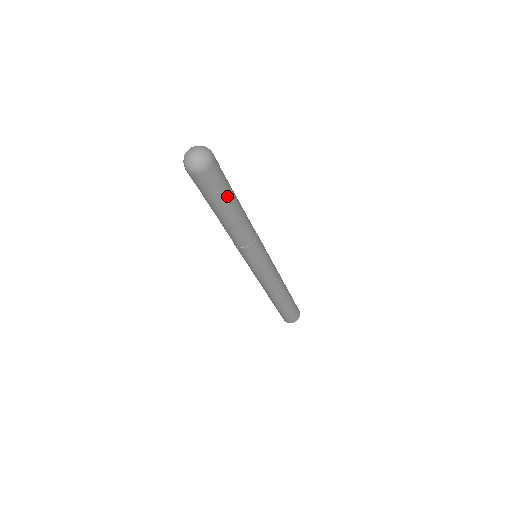
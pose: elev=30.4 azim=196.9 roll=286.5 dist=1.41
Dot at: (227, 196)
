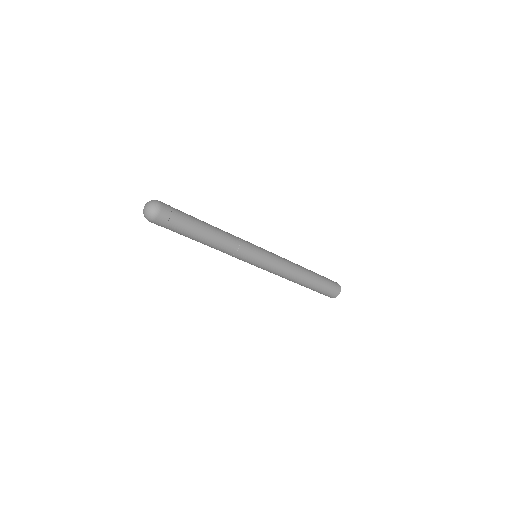
Dot at: (189, 226)
